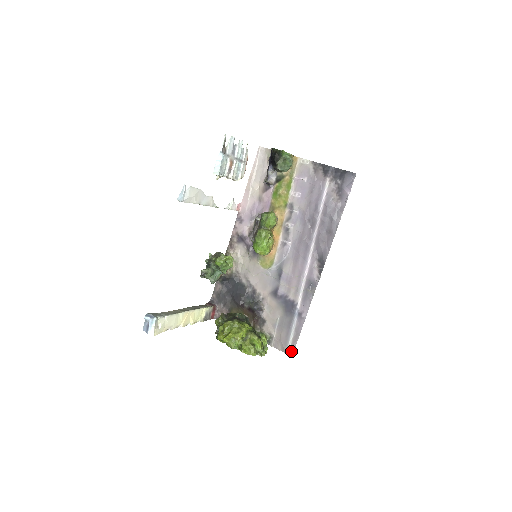
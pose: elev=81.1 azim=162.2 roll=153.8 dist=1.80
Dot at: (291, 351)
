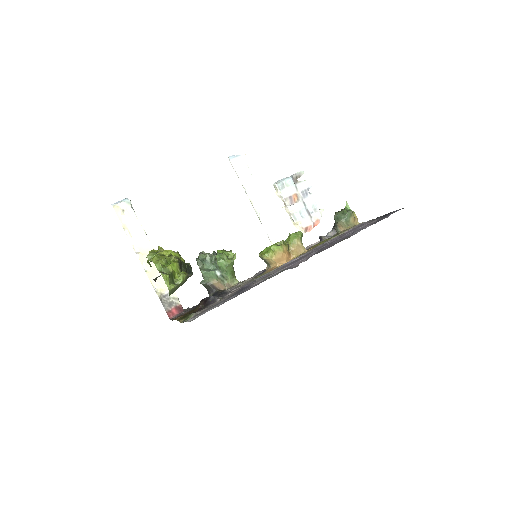
Dot at: (195, 318)
